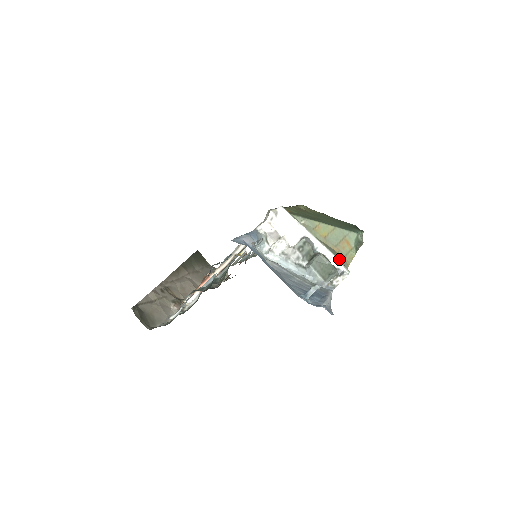
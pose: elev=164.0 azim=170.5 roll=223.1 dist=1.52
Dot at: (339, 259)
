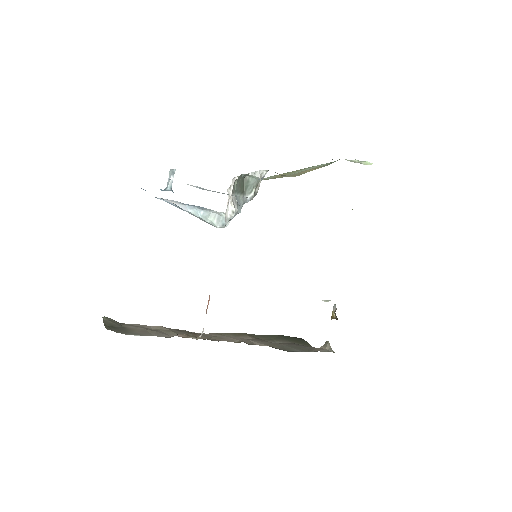
Dot at: occluded
